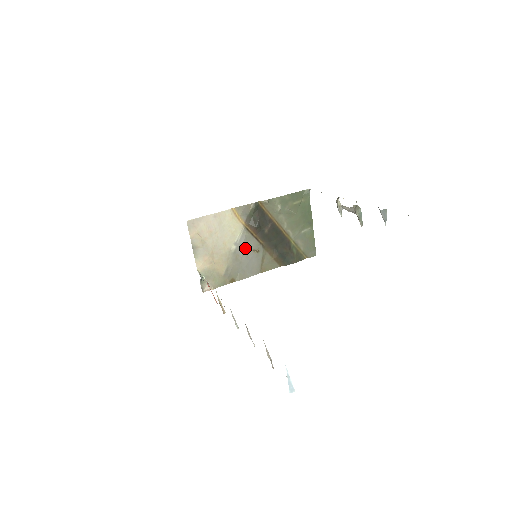
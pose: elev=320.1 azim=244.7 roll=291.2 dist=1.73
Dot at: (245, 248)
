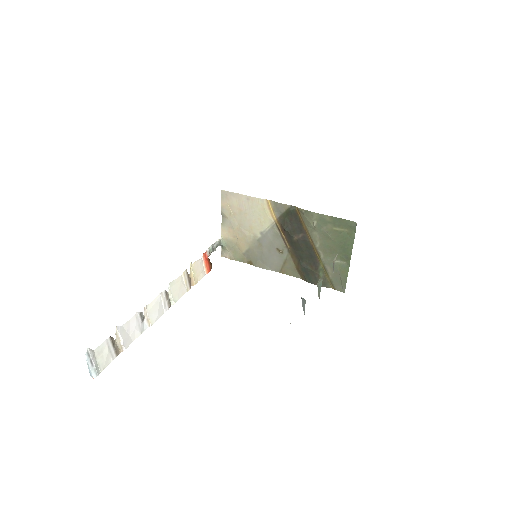
Dot at: (270, 242)
